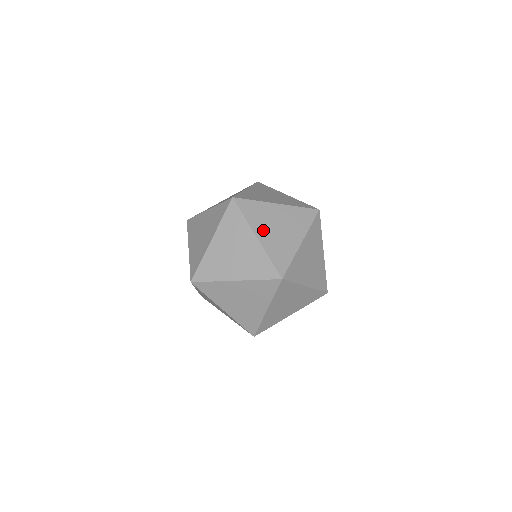
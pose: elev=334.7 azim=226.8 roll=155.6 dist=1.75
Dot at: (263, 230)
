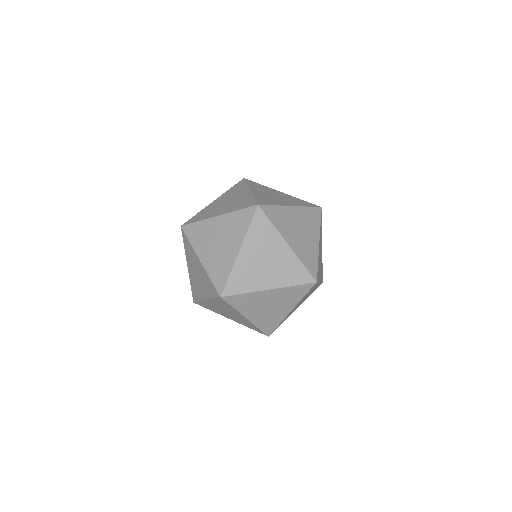
Dot at: occluded
